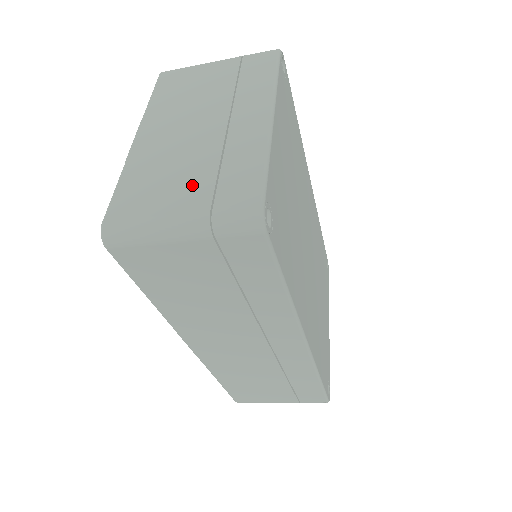
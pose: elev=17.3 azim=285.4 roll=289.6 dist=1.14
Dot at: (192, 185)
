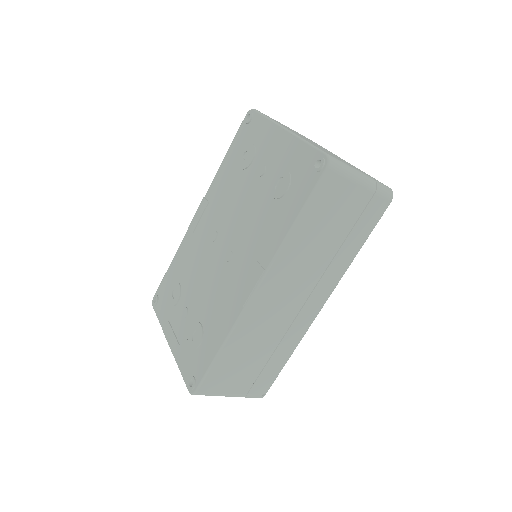
Dot at: occluded
